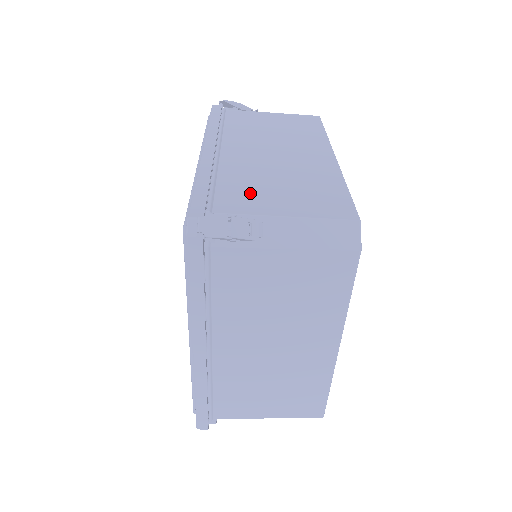
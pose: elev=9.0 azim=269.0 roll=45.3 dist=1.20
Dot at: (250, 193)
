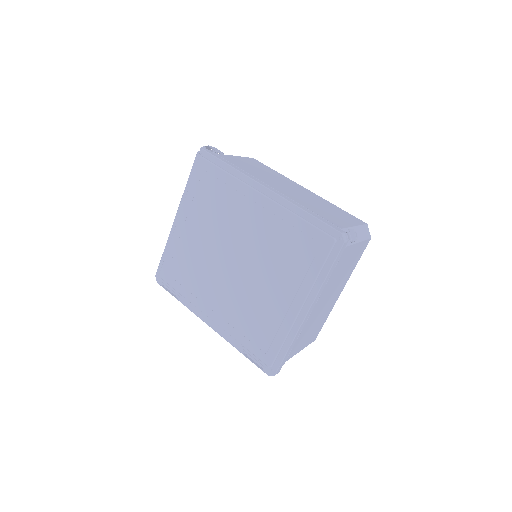
Dot at: (328, 216)
